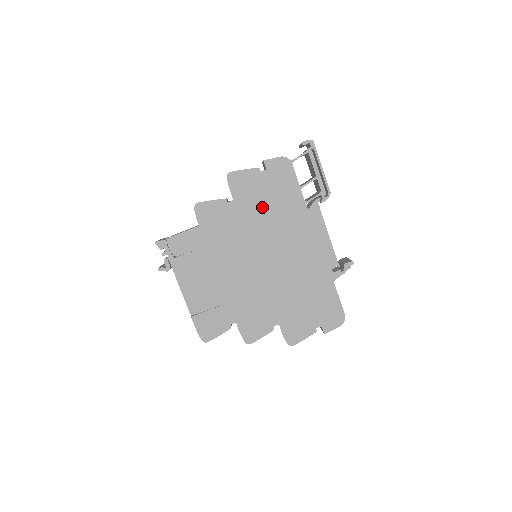
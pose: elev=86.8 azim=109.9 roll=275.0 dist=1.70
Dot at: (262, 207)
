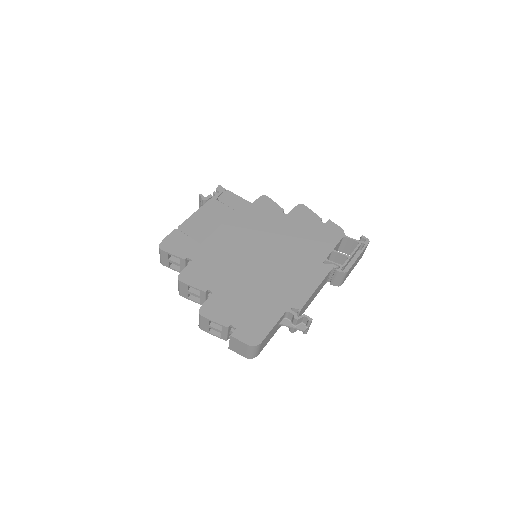
Dot at: (298, 234)
